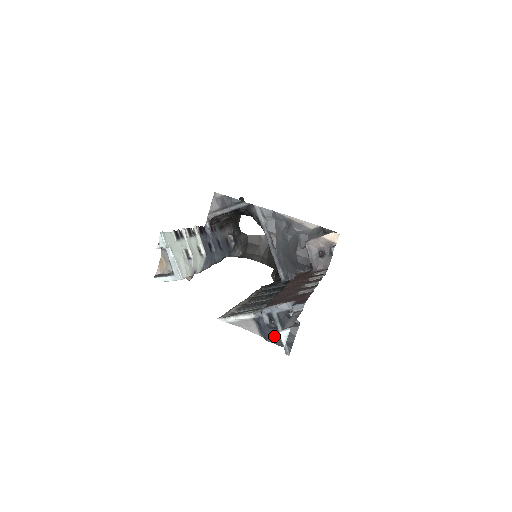
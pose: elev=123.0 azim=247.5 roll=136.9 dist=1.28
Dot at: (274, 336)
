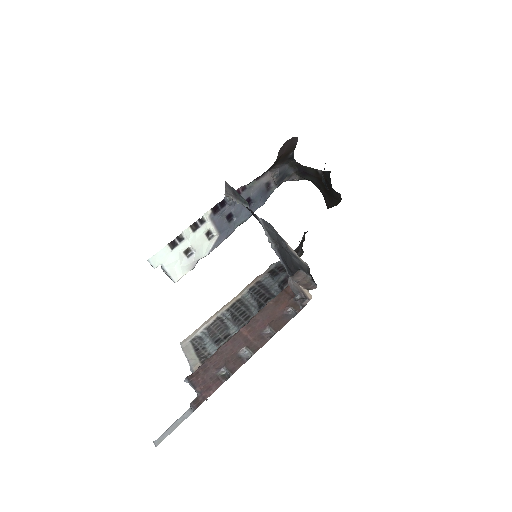
Dot at: occluded
